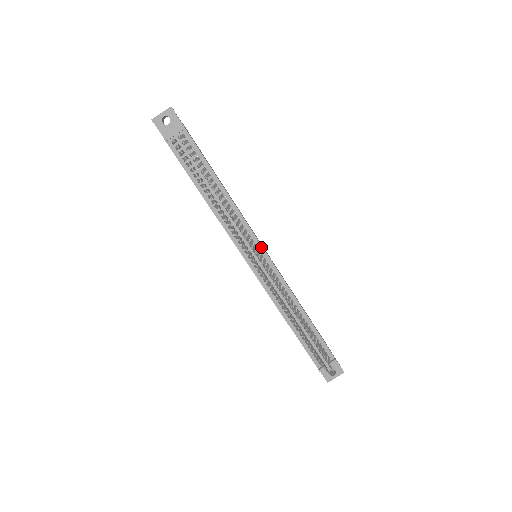
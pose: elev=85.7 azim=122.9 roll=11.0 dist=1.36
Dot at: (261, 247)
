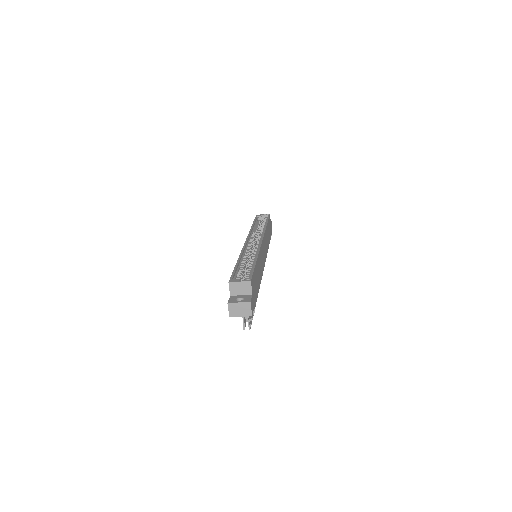
Dot at: (264, 265)
